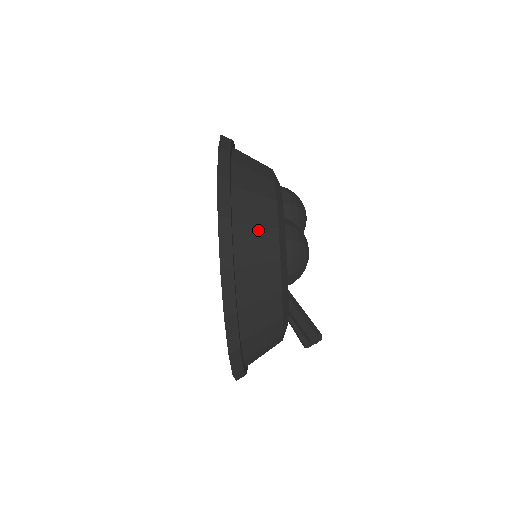
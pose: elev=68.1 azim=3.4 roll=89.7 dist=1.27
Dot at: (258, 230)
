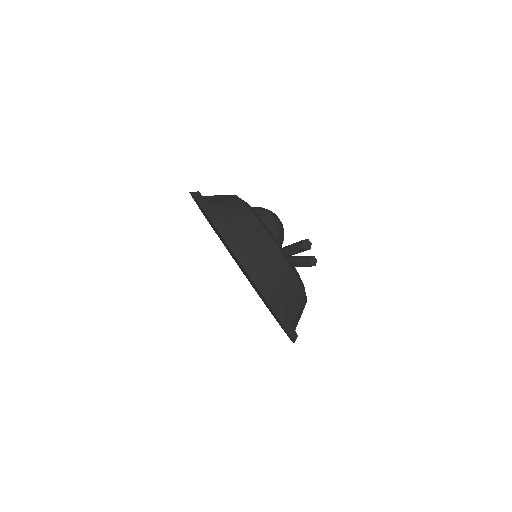
Dot at: (228, 203)
